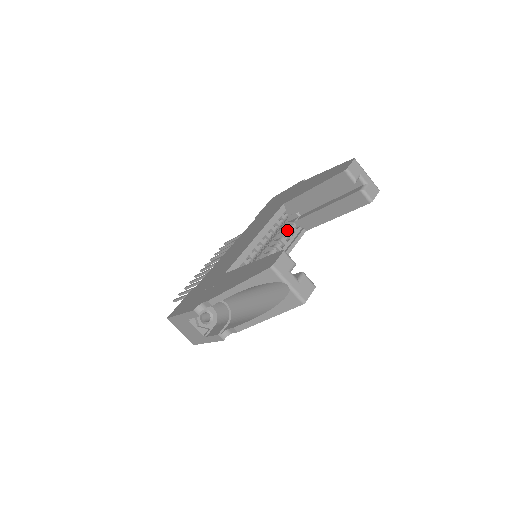
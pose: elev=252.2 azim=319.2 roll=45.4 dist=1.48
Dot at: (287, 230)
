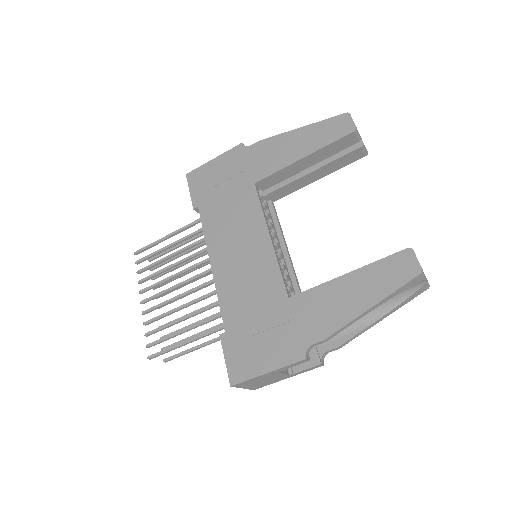
Dot at: occluded
